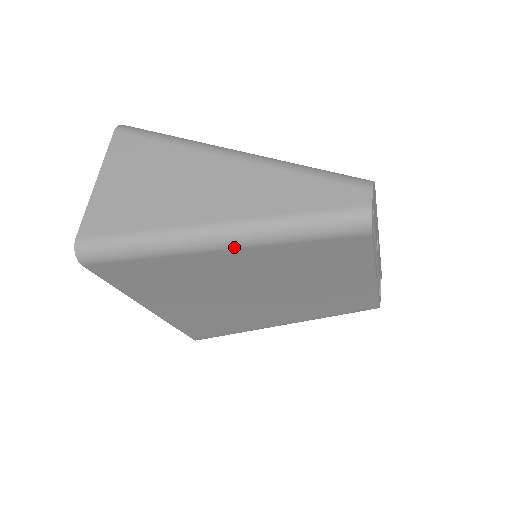
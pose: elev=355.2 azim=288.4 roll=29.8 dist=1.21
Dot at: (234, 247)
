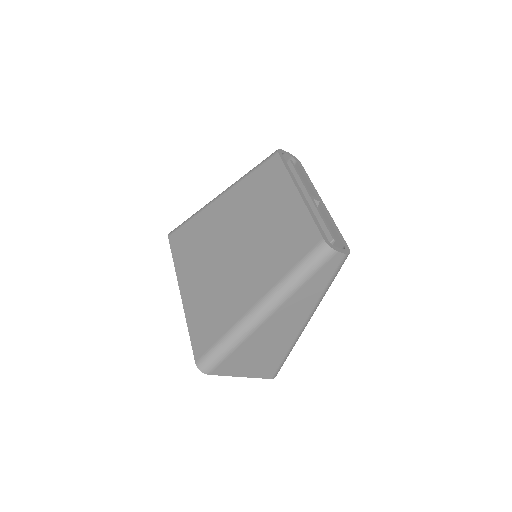
Dot at: (224, 193)
